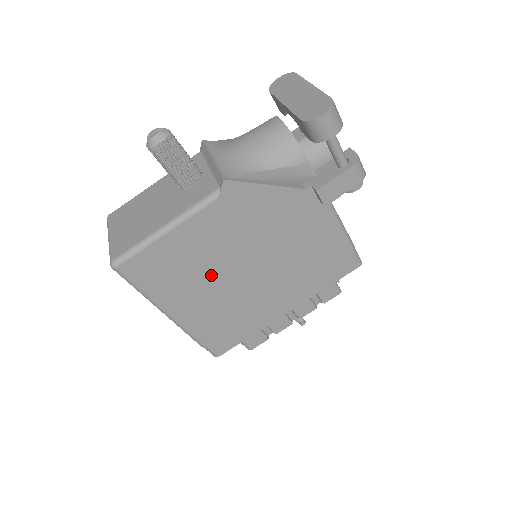
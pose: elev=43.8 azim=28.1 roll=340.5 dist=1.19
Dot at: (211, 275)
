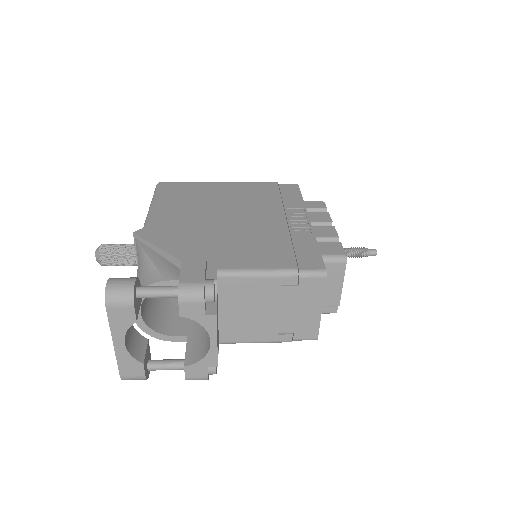
Dot at: occluded
